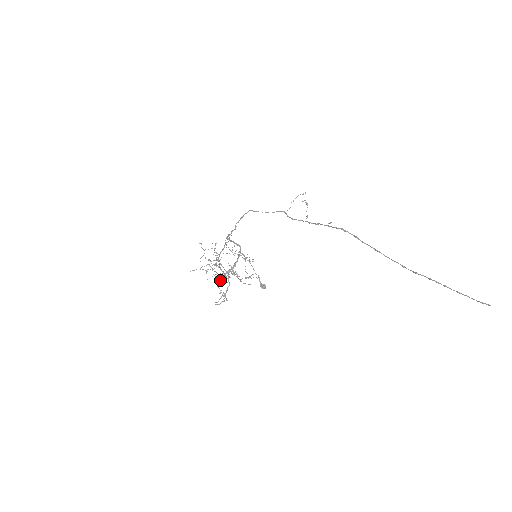
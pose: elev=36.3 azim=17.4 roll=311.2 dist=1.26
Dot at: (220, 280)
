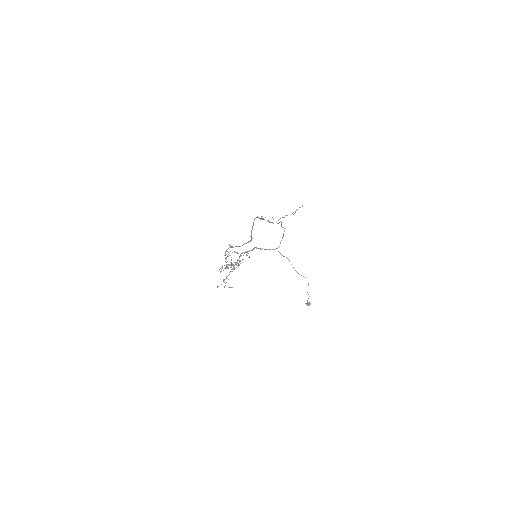
Dot at: occluded
